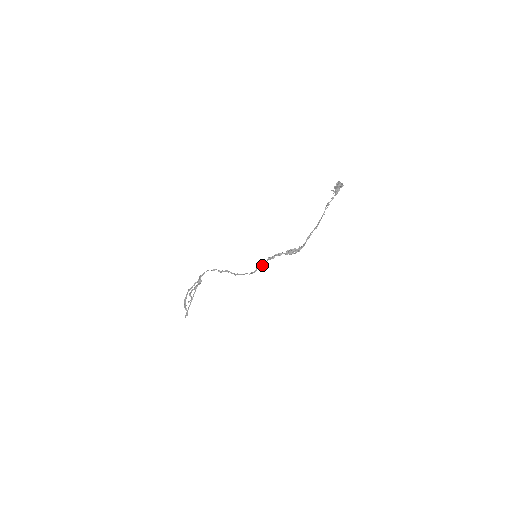
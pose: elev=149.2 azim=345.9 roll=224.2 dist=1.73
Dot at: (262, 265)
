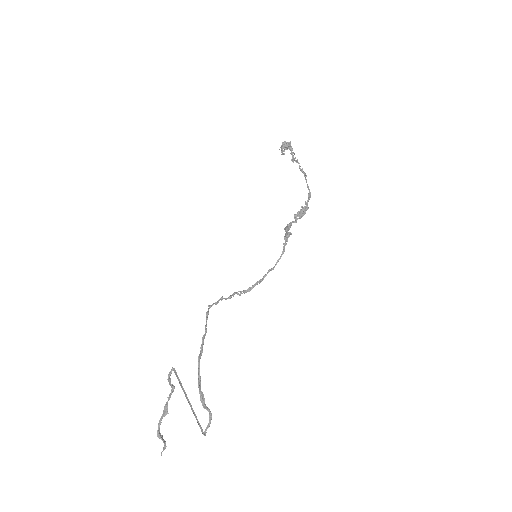
Dot at: (288, 235)
